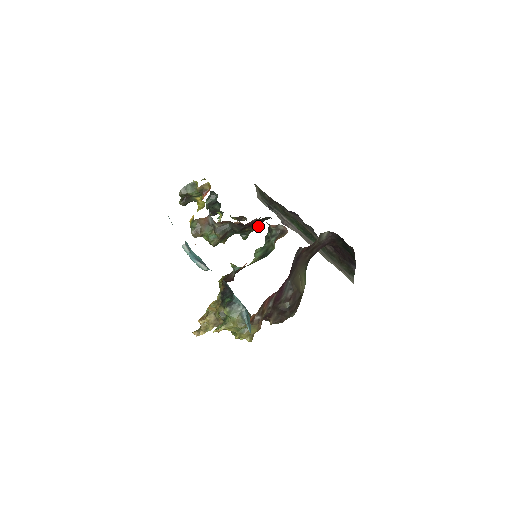
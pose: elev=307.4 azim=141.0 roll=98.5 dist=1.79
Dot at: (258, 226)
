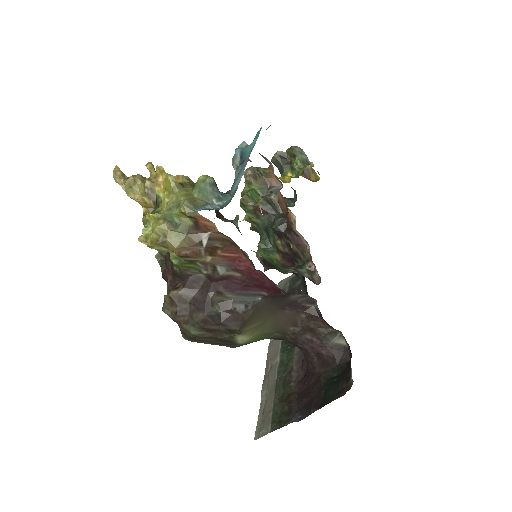
Dot at: (283, 261)
